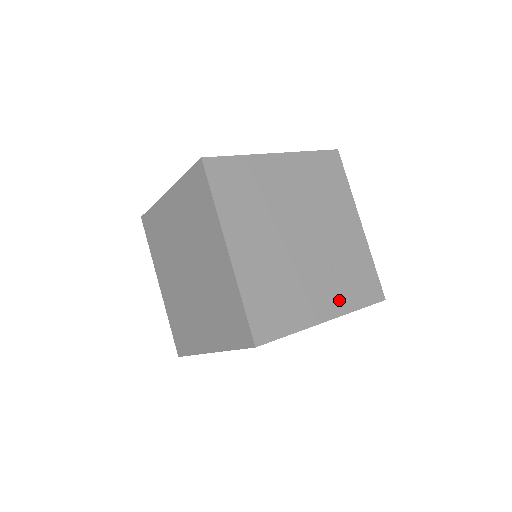
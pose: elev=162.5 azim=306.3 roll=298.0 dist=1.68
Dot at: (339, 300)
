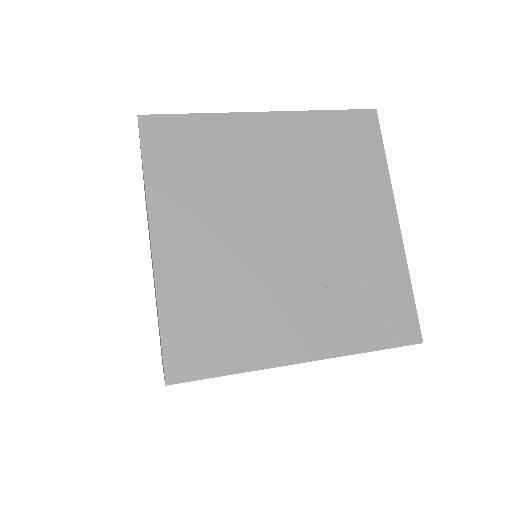
Dot at: (331, 333)
